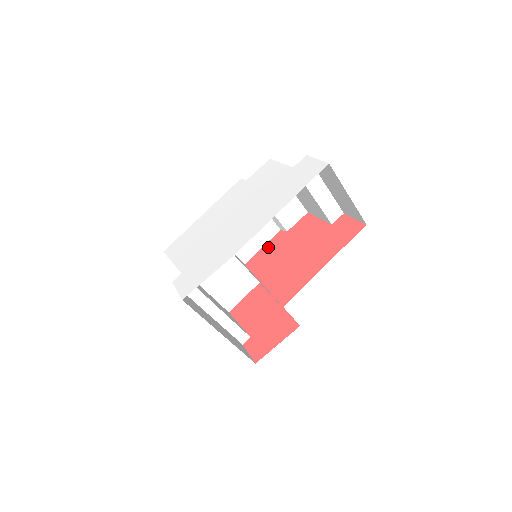
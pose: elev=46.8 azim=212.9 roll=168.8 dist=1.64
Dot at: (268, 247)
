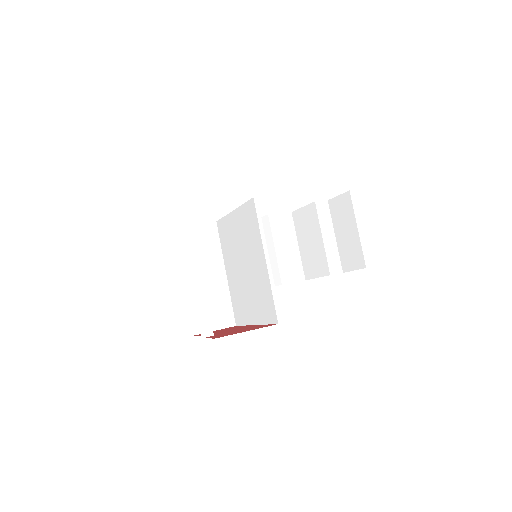
Dot at: occluded
